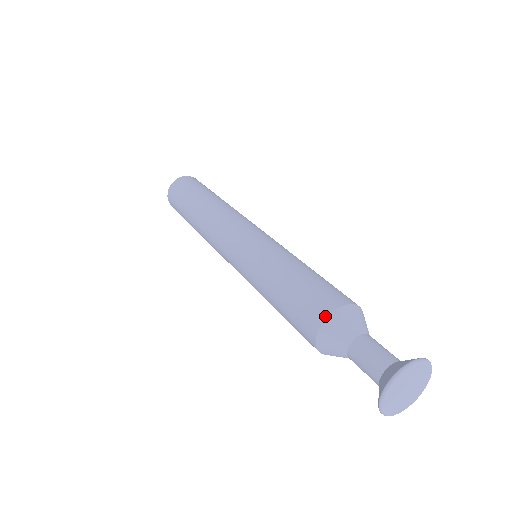
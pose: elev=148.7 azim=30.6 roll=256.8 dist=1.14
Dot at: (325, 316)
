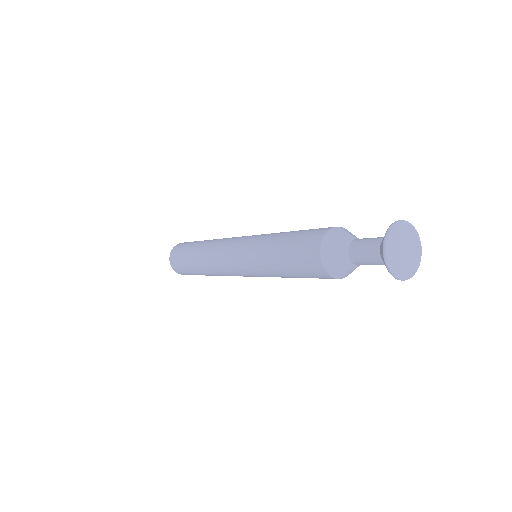
Dot at: (318, 251)
